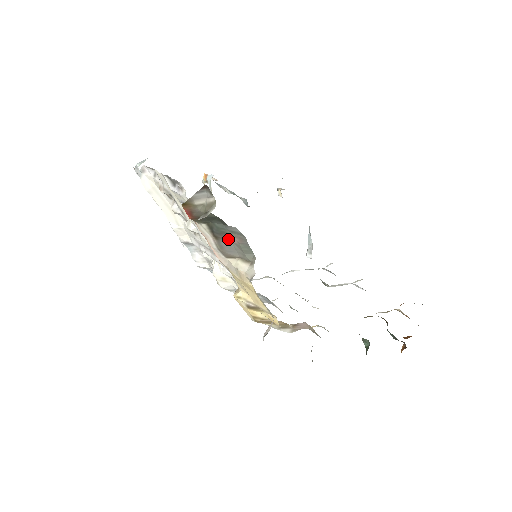
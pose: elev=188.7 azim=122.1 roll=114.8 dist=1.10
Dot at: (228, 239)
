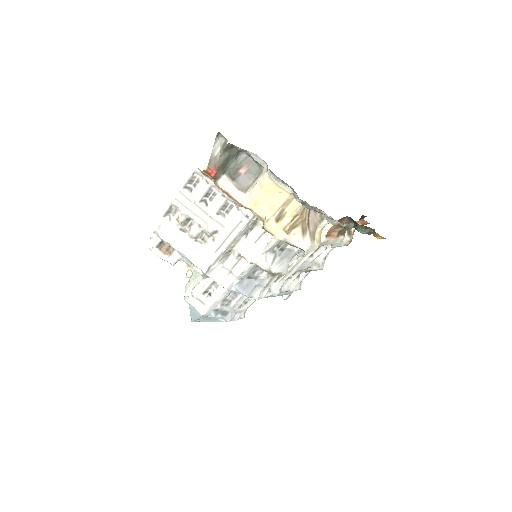
Dot at: (241, 174)
